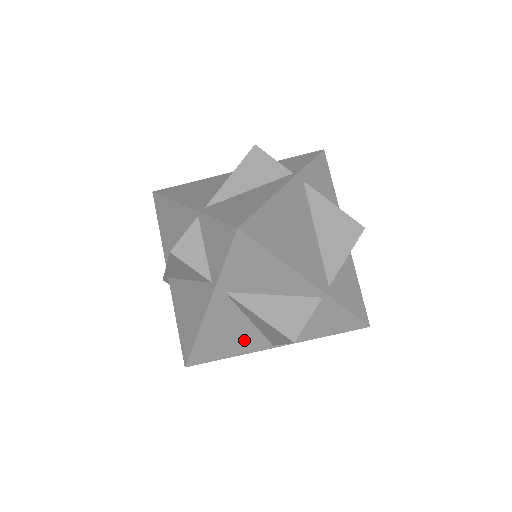
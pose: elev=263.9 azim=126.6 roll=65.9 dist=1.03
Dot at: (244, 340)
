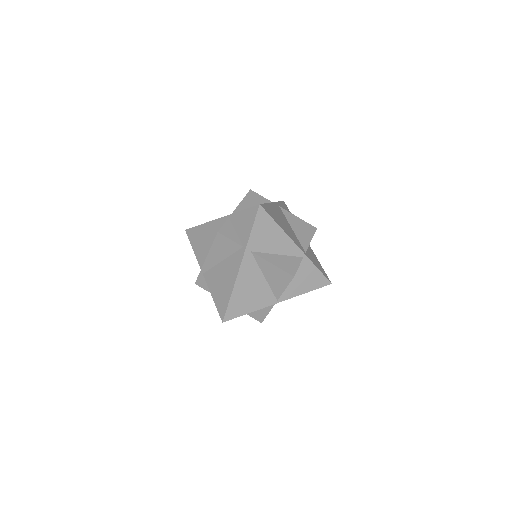
Dot at: (260, 295)
